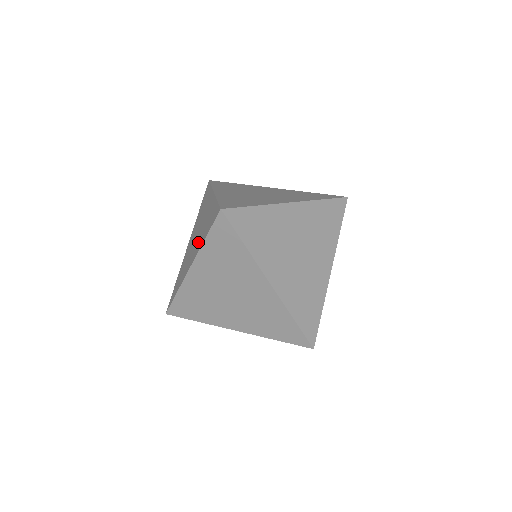
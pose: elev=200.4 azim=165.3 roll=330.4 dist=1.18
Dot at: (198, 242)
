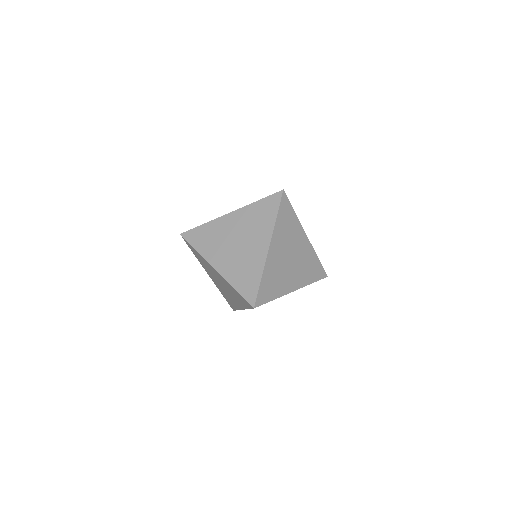
Dot at: (210, 269)
